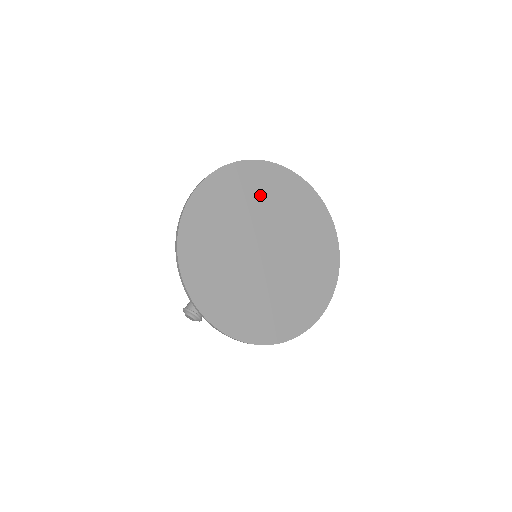
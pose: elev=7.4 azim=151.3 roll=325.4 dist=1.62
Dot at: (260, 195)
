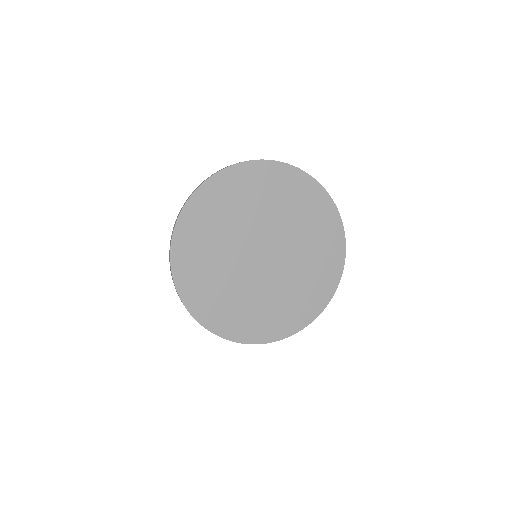
Dot at: (255, 198)
